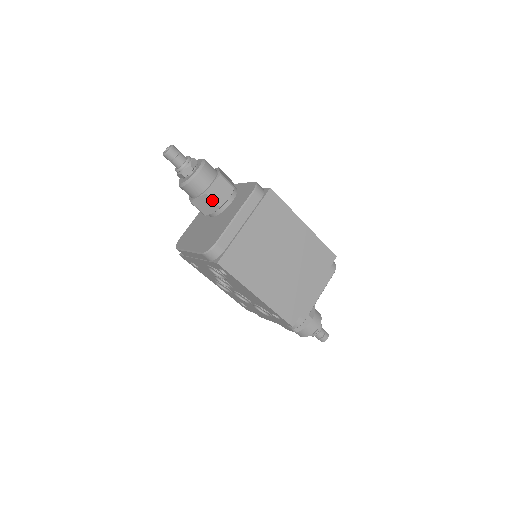
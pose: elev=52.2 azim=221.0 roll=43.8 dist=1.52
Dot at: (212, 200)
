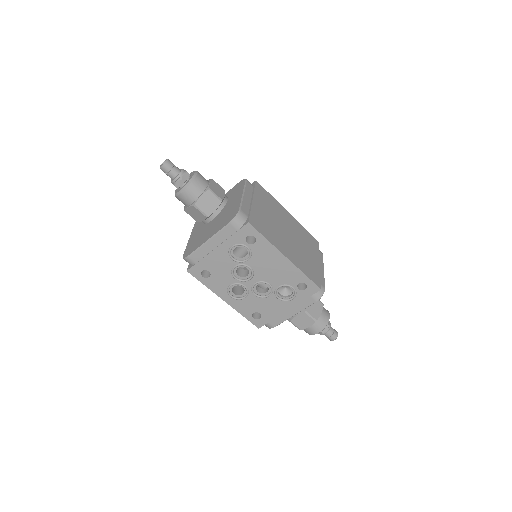
Dot at: (214, 195)
